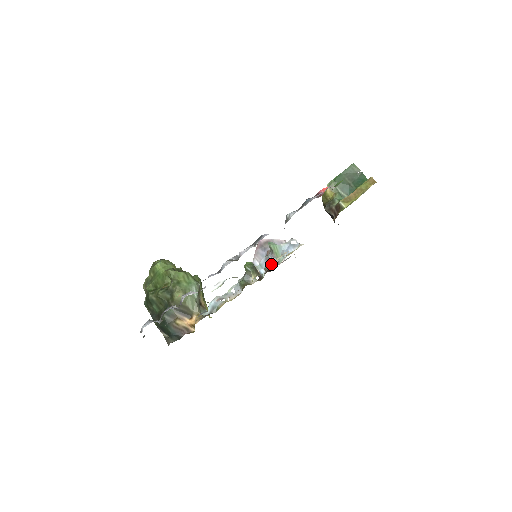
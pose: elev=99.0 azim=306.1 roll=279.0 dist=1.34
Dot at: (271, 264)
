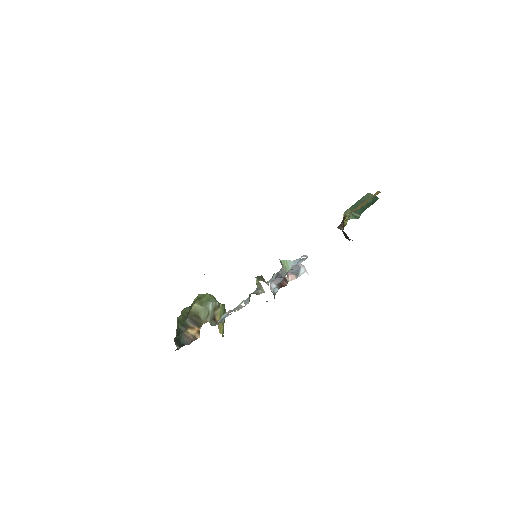
Dot at: occluded
